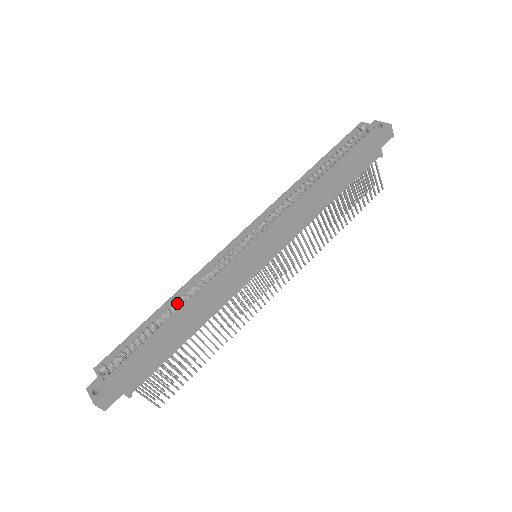
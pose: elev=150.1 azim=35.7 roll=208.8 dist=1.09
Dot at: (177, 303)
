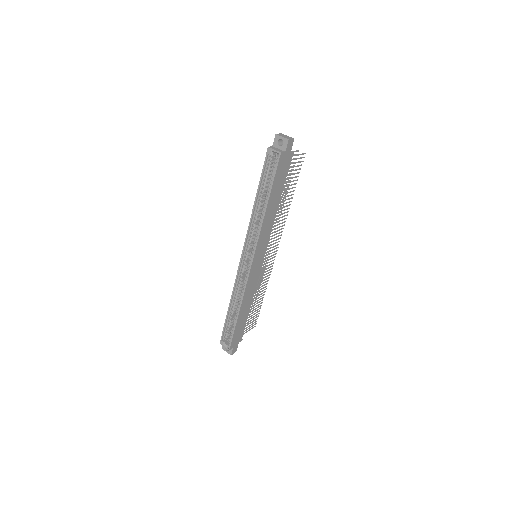
Dot at: (234, 301)
